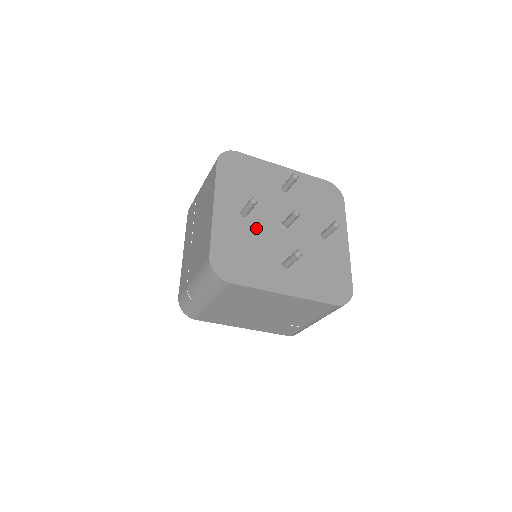
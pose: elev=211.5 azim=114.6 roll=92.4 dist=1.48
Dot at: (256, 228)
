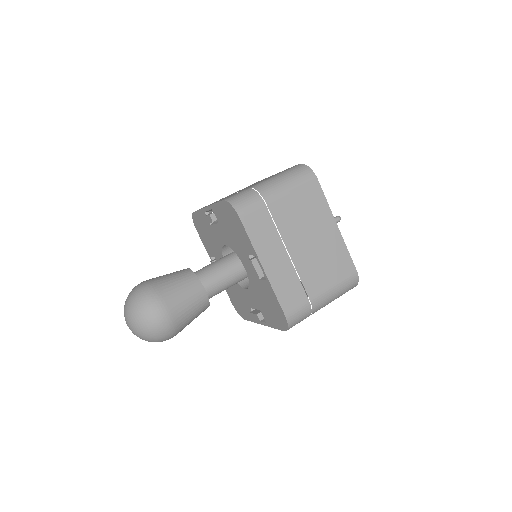
Dot at: occluded
